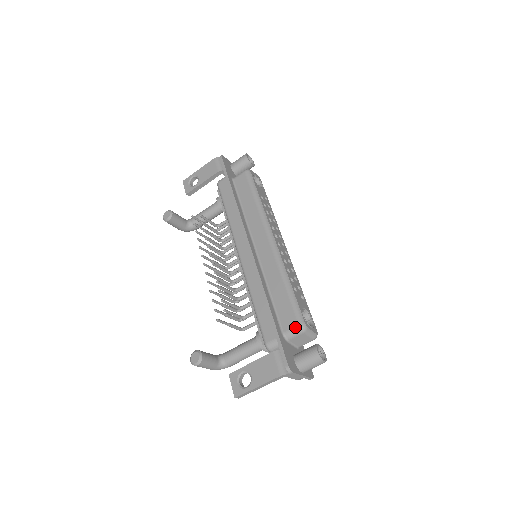
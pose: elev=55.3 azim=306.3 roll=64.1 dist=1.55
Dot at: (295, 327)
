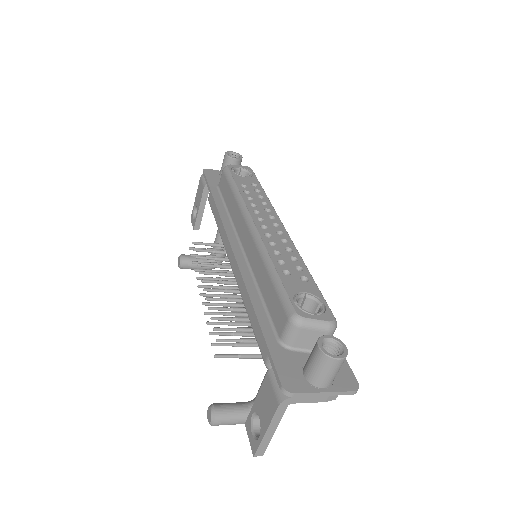
Dot at: (286, 324)
